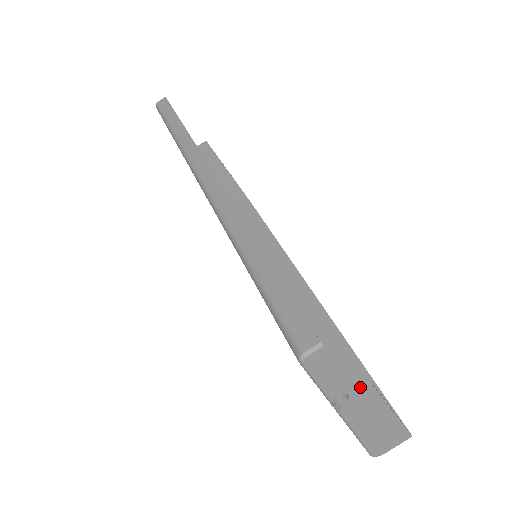
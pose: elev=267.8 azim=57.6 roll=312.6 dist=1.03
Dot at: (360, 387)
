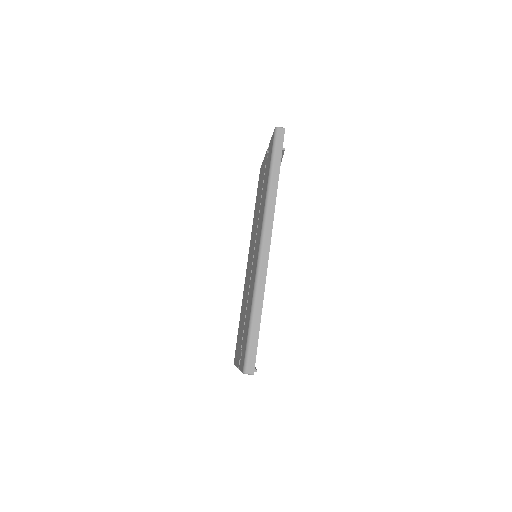
Dot at: occluded
